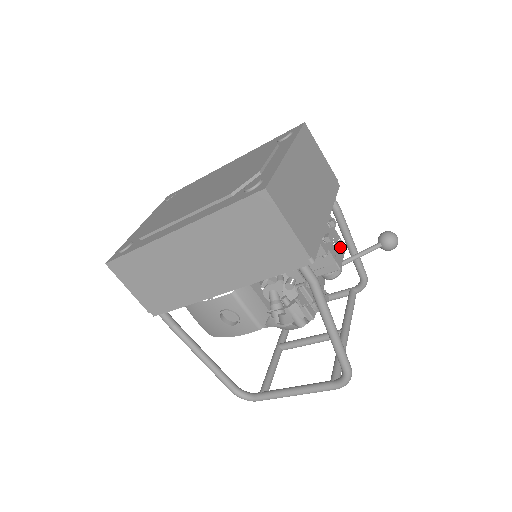
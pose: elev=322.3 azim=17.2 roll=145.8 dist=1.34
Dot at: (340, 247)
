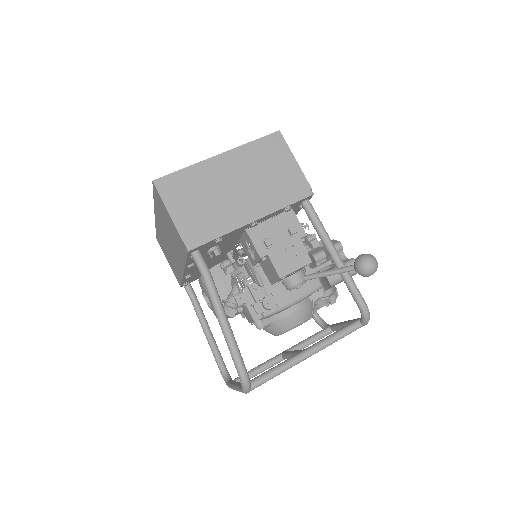
Dot at: (298, 258)
